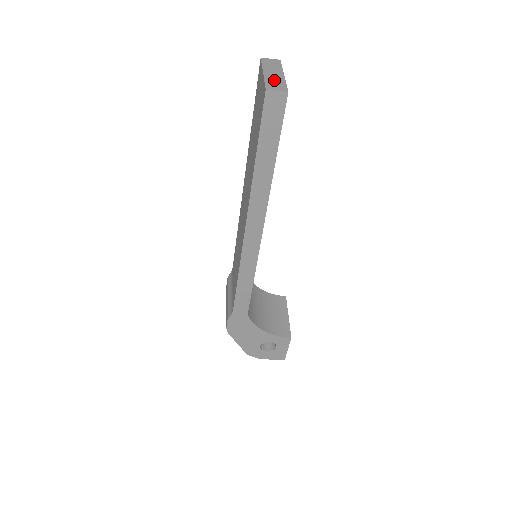
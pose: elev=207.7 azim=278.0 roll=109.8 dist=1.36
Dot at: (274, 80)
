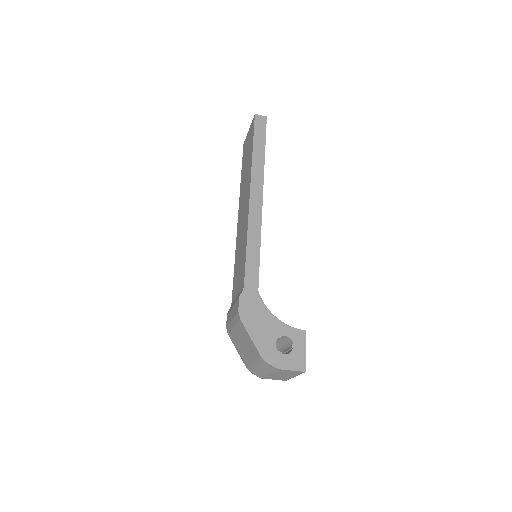
Dot at: occluded
